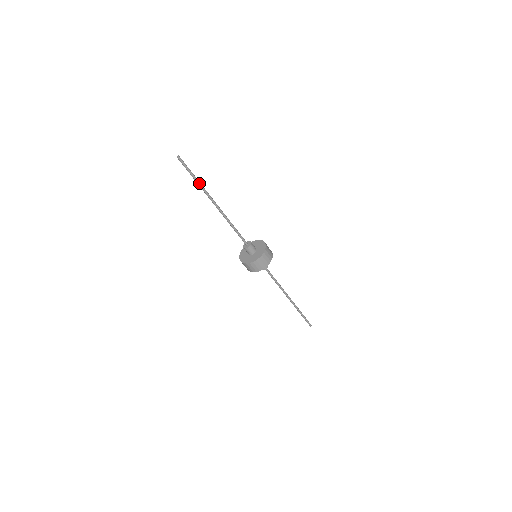
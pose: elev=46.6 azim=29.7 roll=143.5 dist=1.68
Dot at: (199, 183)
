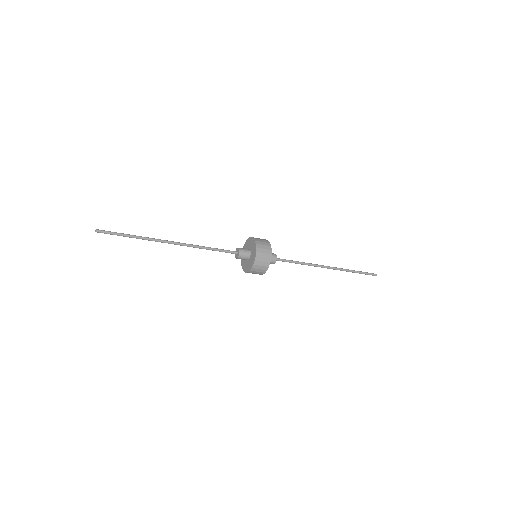
Dot at: (137, 237)
